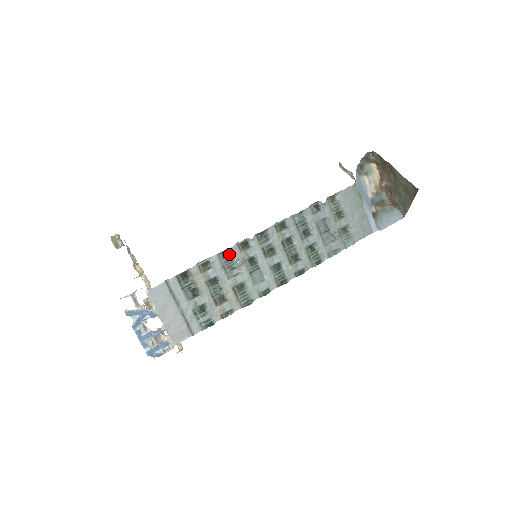
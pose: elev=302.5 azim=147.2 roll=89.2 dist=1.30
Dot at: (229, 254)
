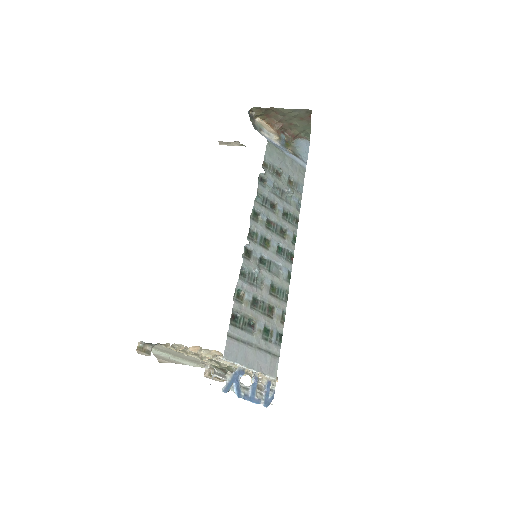
Dot at: (244, 270)
